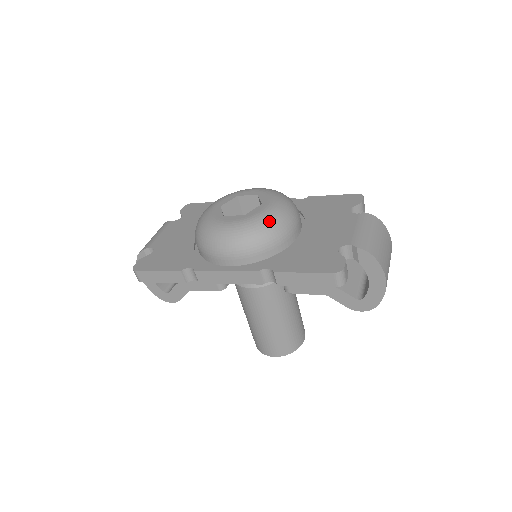
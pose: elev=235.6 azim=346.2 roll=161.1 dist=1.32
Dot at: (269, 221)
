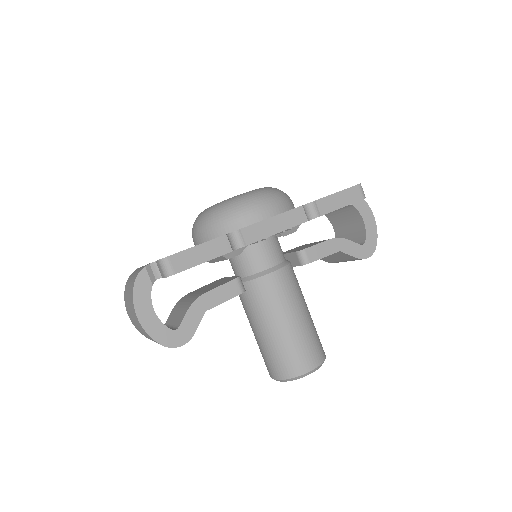
Dot at: (275, 188)
